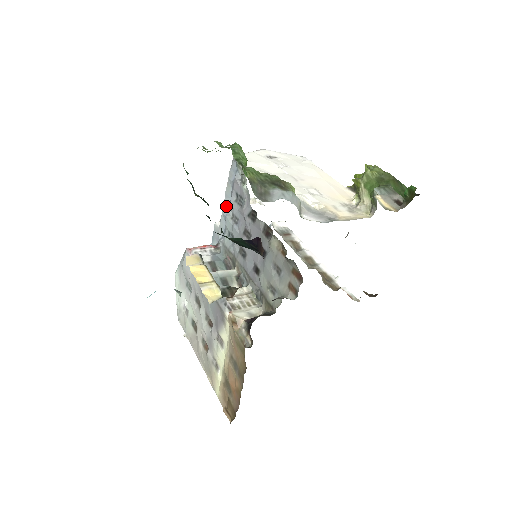
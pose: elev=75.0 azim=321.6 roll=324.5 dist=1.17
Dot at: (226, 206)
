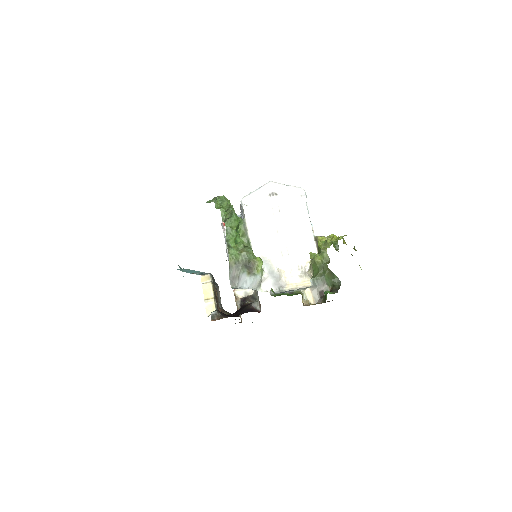
Dot at: (242, 215)
